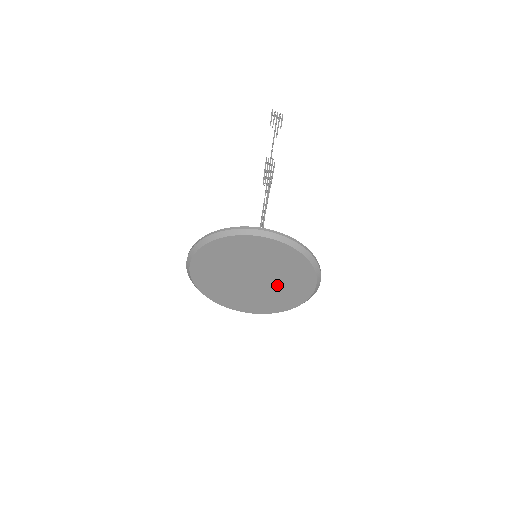
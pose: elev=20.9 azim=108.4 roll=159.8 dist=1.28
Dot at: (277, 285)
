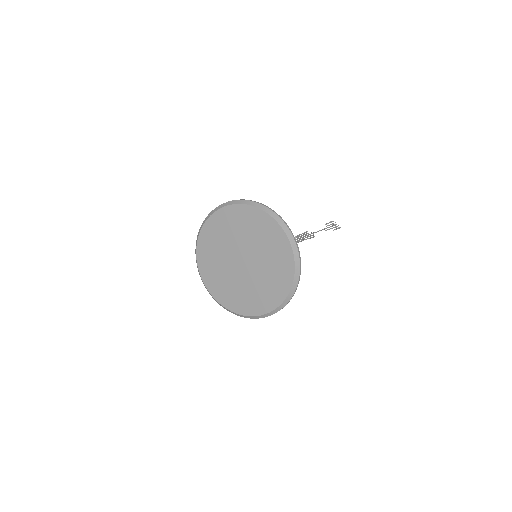
Dot at: (261, 273)
